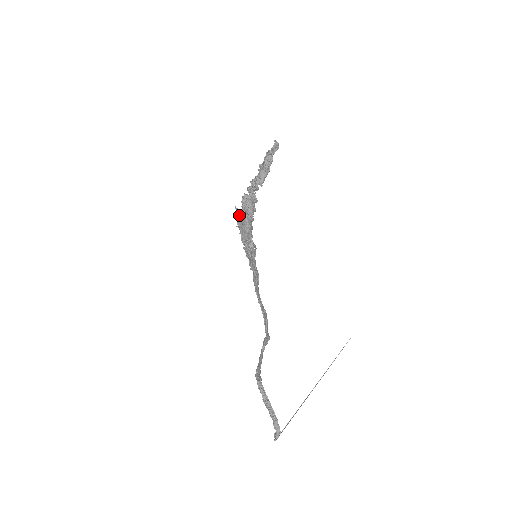
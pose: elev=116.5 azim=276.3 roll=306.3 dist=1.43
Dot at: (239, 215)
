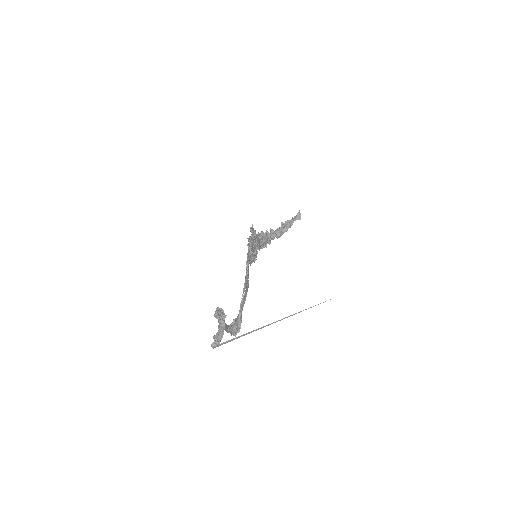
Dot at: (253, 229)
